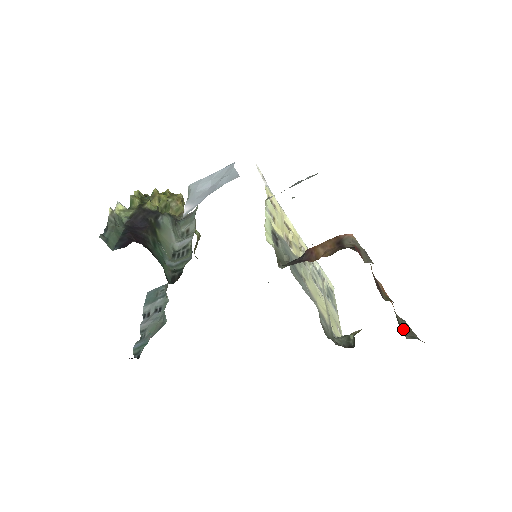
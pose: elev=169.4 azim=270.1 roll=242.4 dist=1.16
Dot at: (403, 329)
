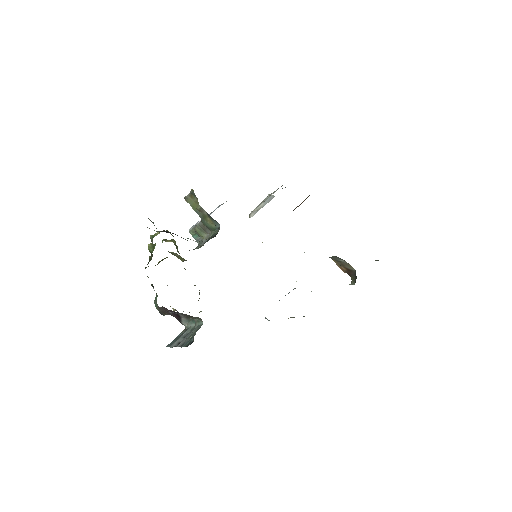
Dot at: occluded
